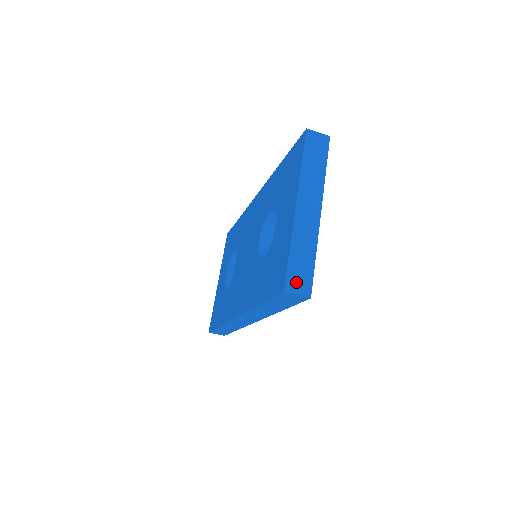
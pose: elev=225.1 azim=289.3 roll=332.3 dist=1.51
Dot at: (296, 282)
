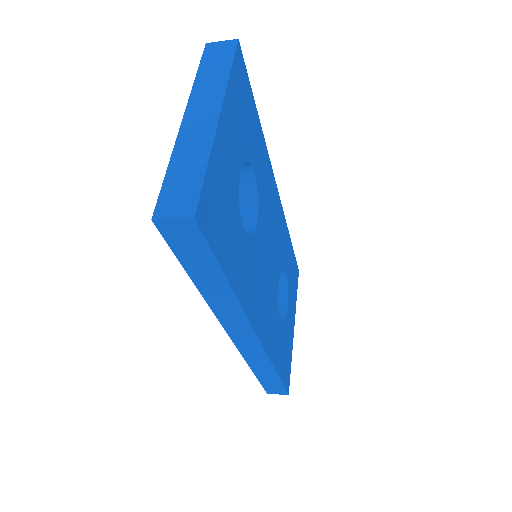
Dot at: (172, 203)
